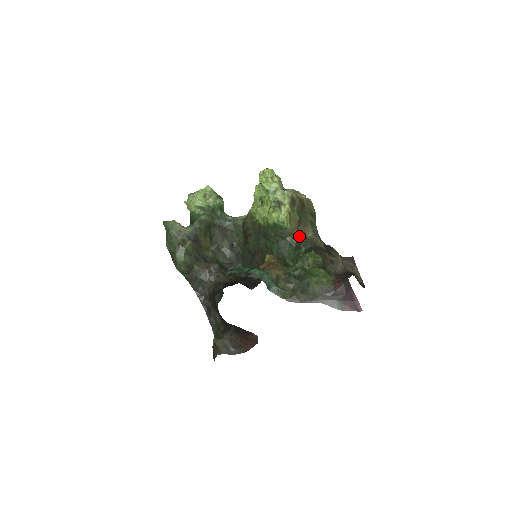
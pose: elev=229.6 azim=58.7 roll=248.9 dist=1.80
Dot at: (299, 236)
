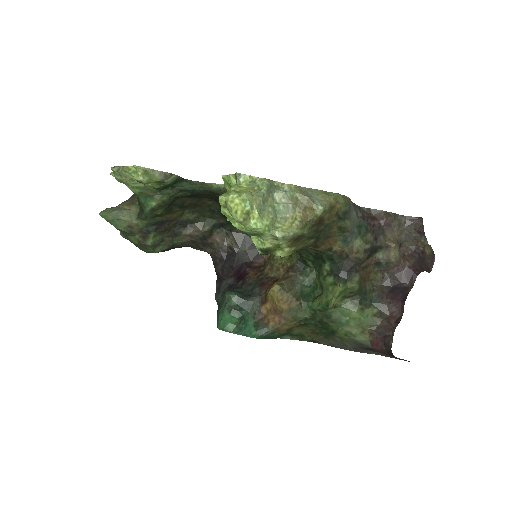
Dot at: (319, 250)
